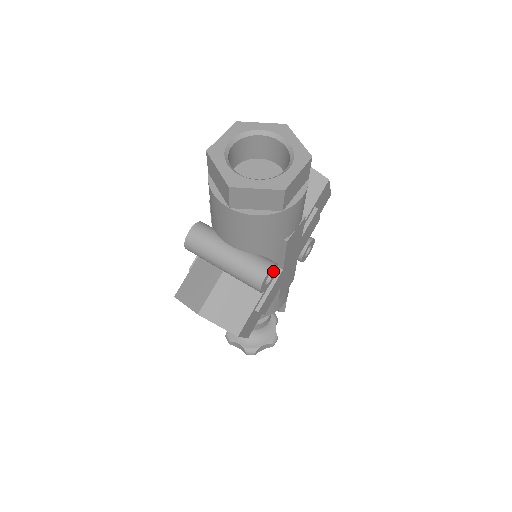
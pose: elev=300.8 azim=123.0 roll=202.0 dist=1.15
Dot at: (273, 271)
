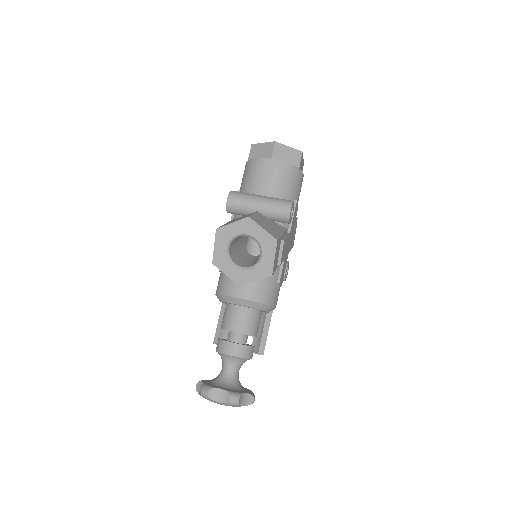
Dot at: (292, 212)
